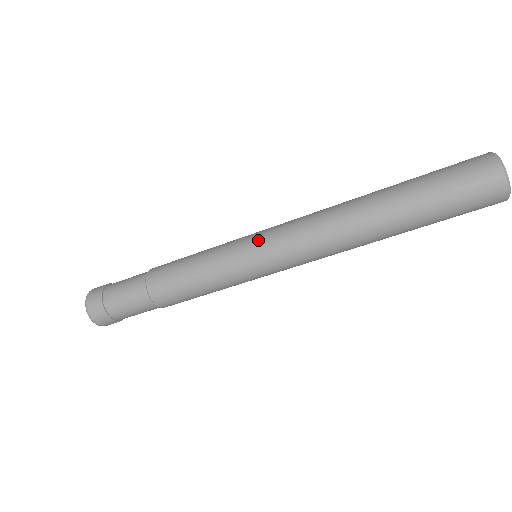
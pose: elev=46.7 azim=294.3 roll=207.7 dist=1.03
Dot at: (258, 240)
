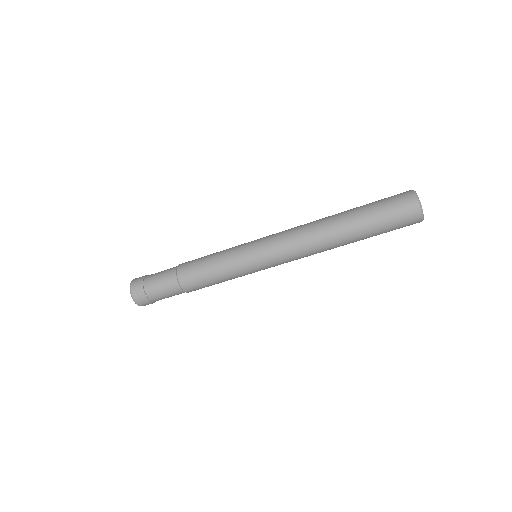
Dot at: (258, 244)
